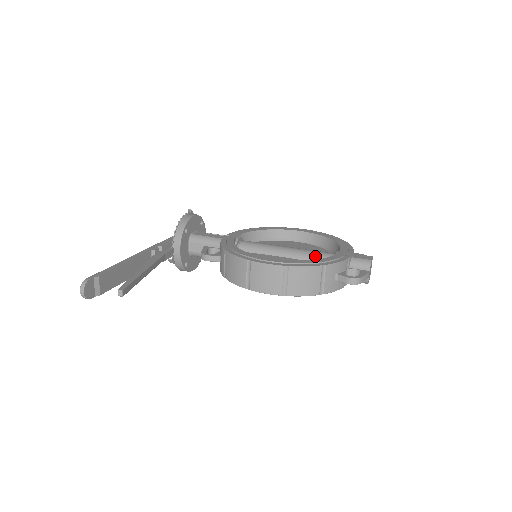
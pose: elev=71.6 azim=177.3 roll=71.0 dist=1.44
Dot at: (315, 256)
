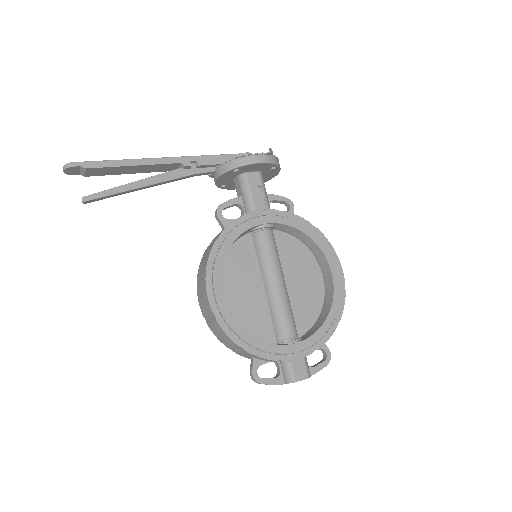
Dot at: (278, 320)
